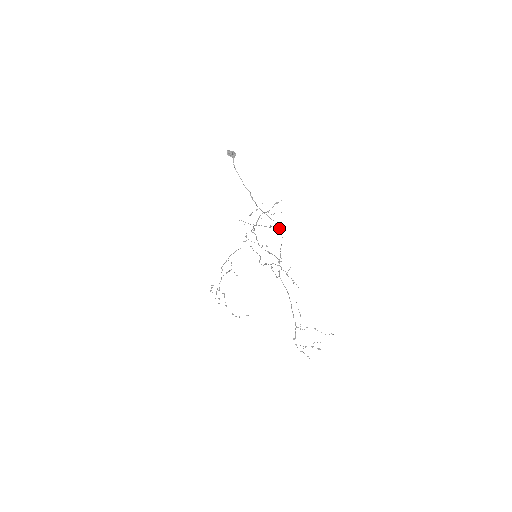
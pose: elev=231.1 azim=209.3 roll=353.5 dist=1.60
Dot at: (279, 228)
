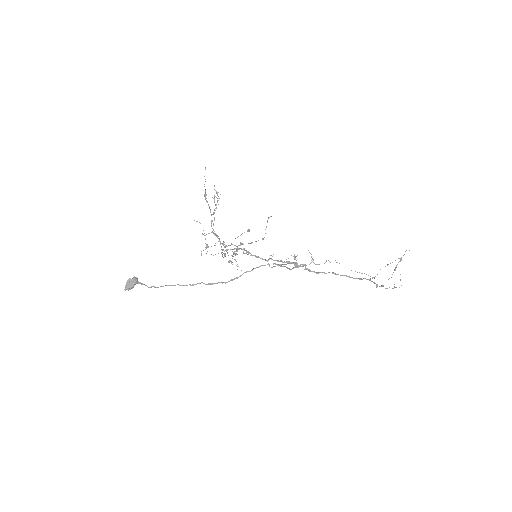
Dot at: occluded
